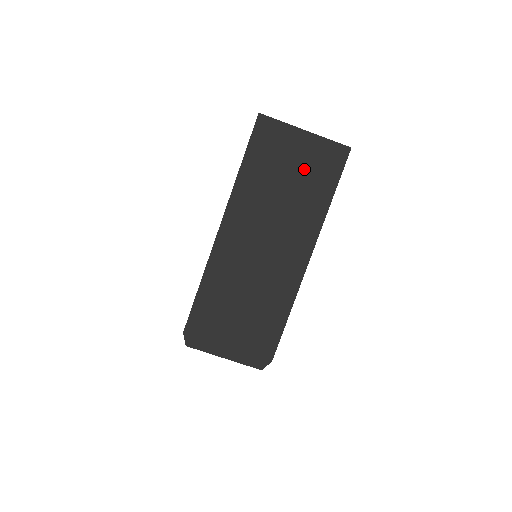
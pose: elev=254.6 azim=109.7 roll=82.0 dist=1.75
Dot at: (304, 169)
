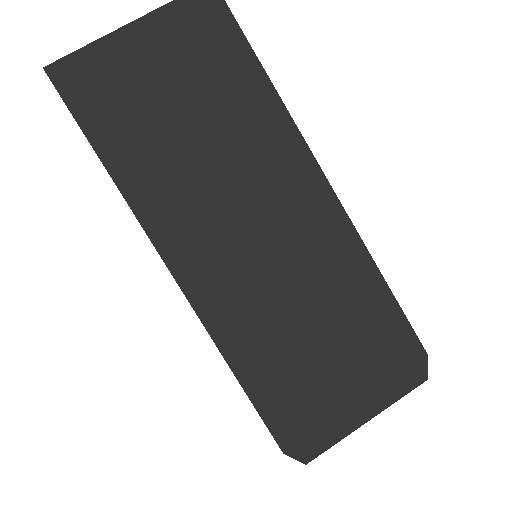
Dot at: (187, 74)
